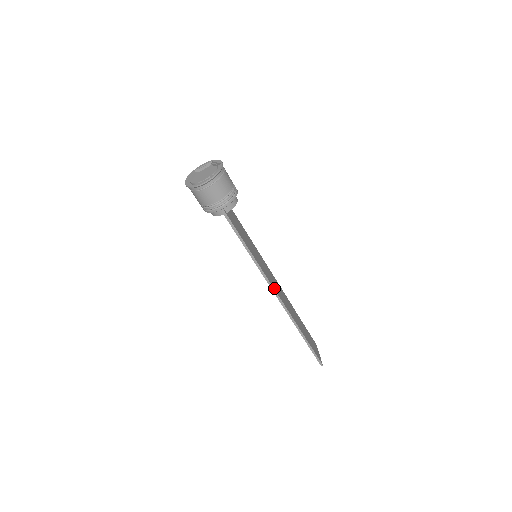
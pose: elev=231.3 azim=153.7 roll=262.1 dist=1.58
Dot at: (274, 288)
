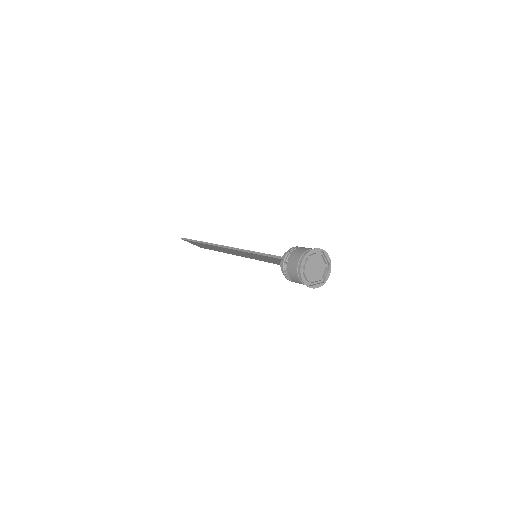
Dot at: occluded
